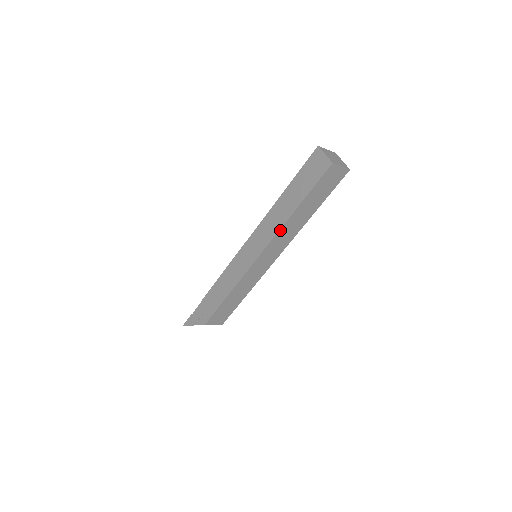
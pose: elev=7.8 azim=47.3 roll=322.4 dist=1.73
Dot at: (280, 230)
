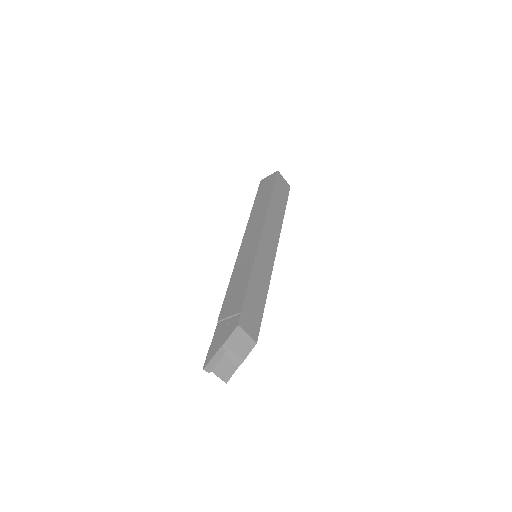
Dot at: (267, 213)
